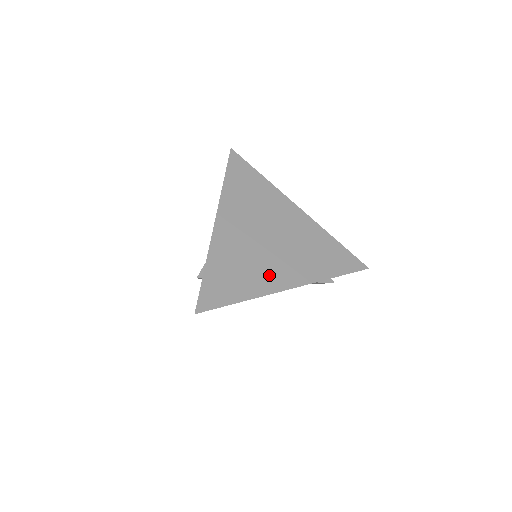
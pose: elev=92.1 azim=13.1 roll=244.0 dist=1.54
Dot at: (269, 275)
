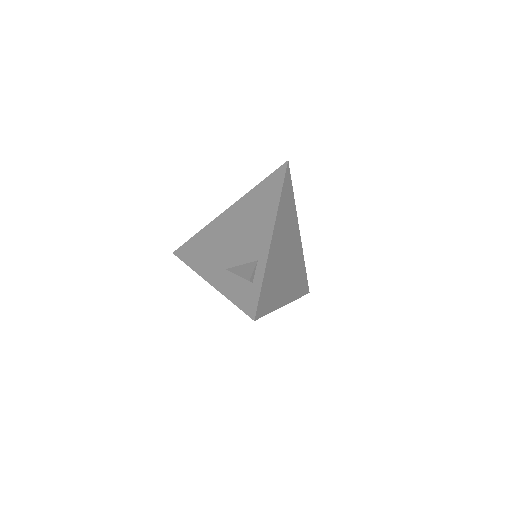
Dot at: (282, 291)
